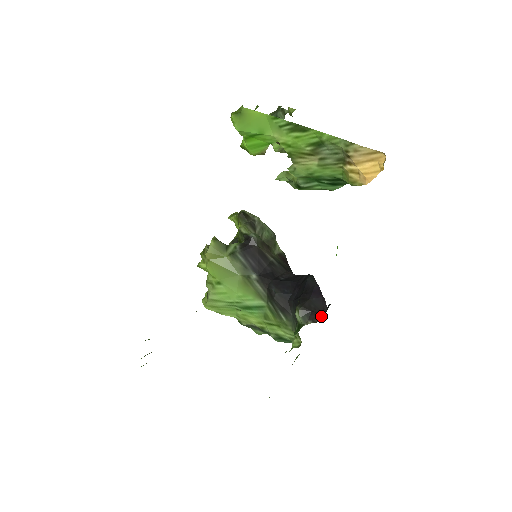
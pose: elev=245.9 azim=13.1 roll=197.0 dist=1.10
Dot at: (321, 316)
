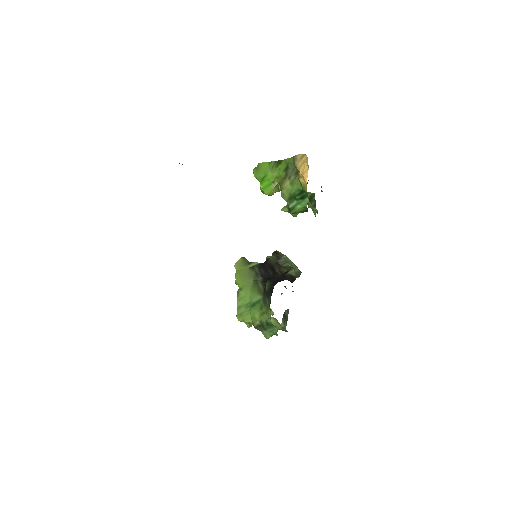
Dot at: (277, 282)
